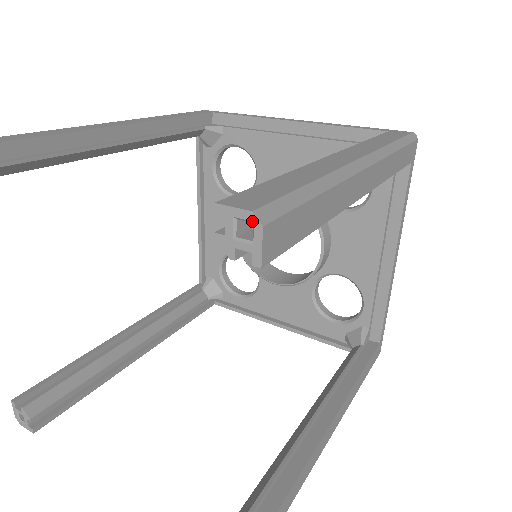
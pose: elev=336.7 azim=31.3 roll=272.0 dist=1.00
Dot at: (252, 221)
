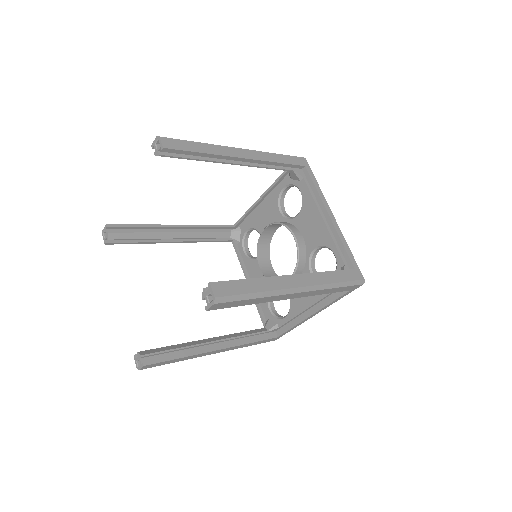
Dot at: (213, 299)
